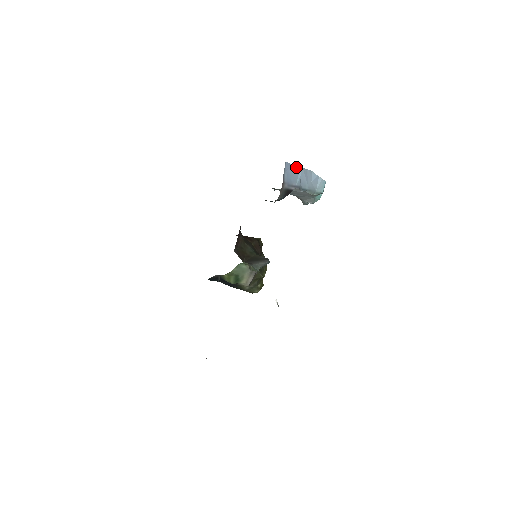
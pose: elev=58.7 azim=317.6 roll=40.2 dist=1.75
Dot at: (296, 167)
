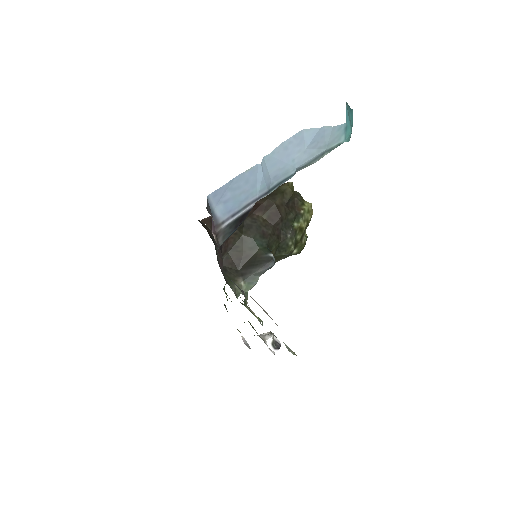
Dot at: (245, 173)
